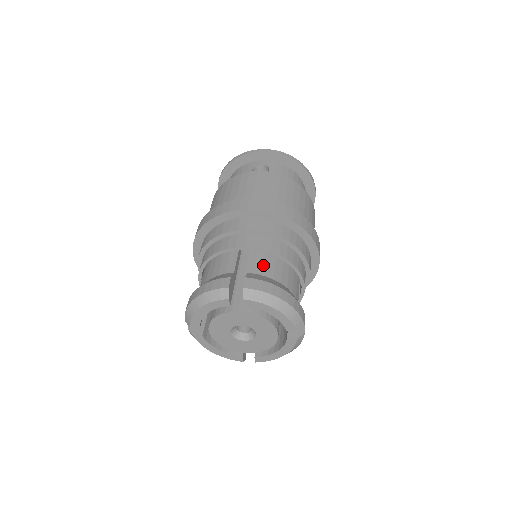
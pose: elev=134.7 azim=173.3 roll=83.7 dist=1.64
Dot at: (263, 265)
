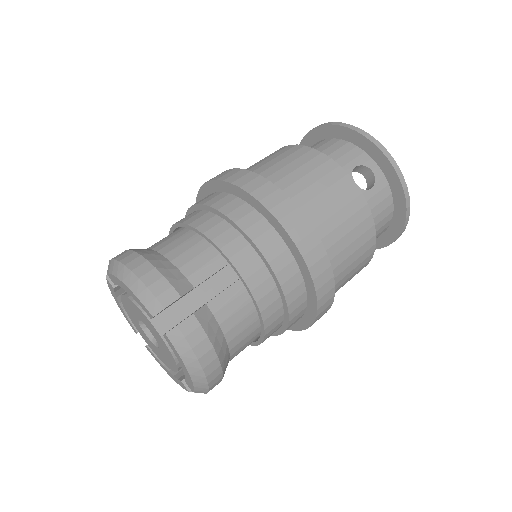
Dot at: (232, 309)
